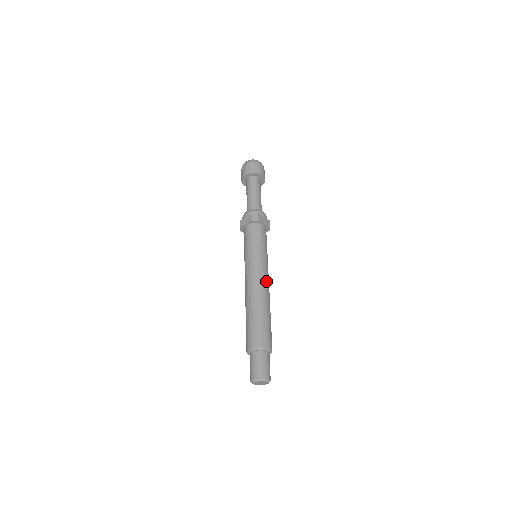
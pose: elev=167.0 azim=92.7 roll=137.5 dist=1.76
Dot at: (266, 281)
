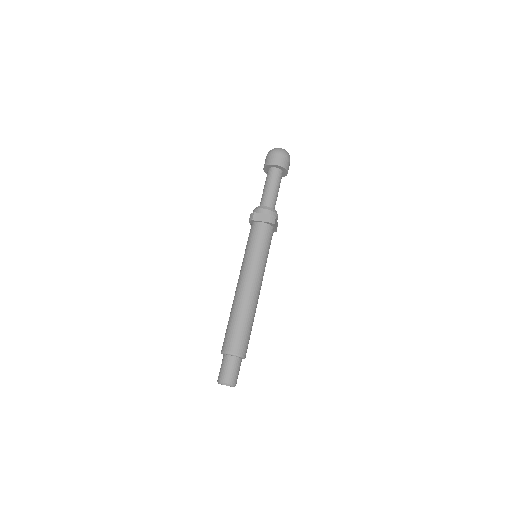
Dot at: (247, 283)
